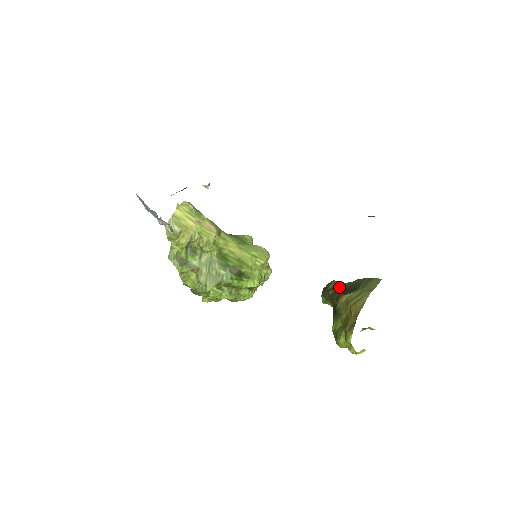
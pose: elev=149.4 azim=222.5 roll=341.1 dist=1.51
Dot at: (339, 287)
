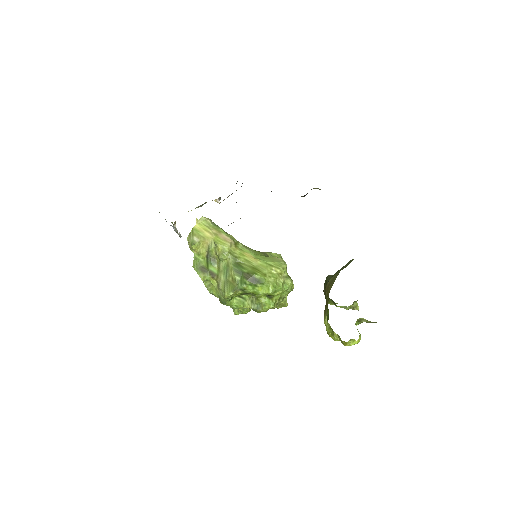
Dot at: occluded
